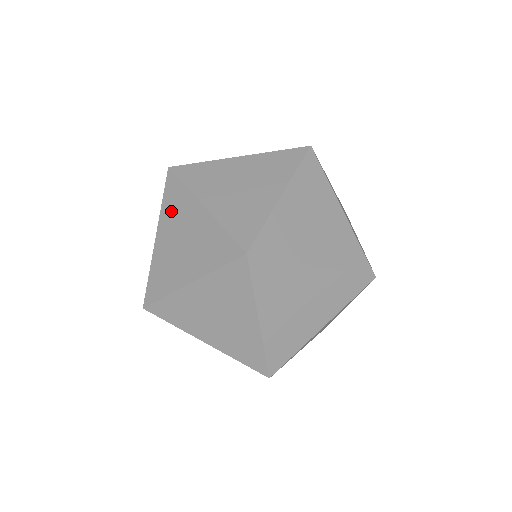
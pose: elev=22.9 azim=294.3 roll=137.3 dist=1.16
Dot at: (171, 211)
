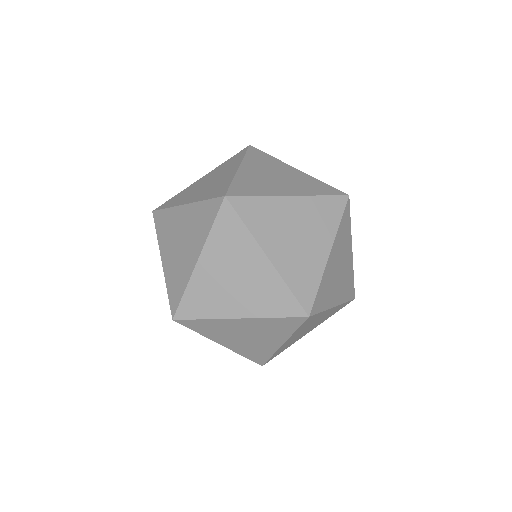
Dot at: (258, 161)
